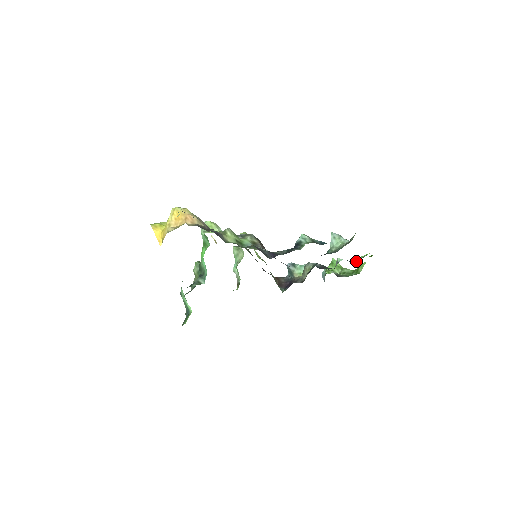
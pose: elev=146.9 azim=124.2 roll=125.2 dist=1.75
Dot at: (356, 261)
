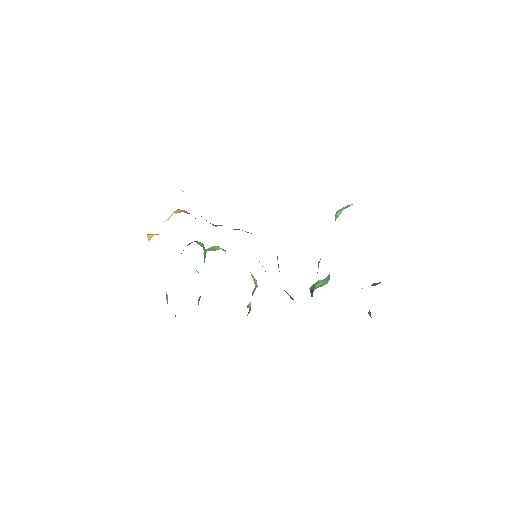
Dot at: occluded
